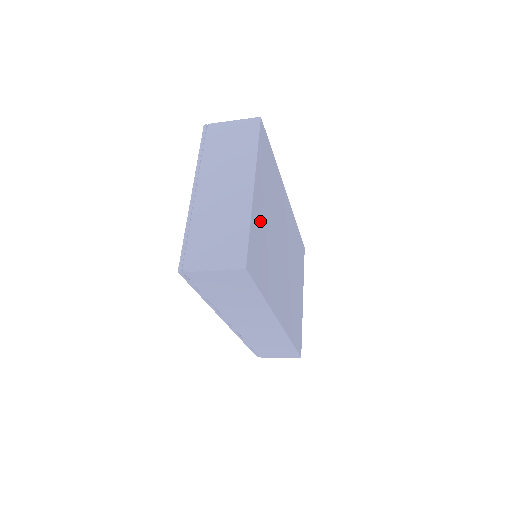
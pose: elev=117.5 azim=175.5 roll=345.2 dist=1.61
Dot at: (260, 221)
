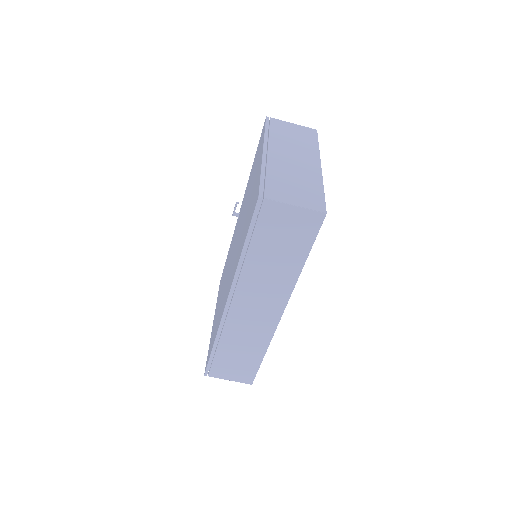
Dot at: occluded
